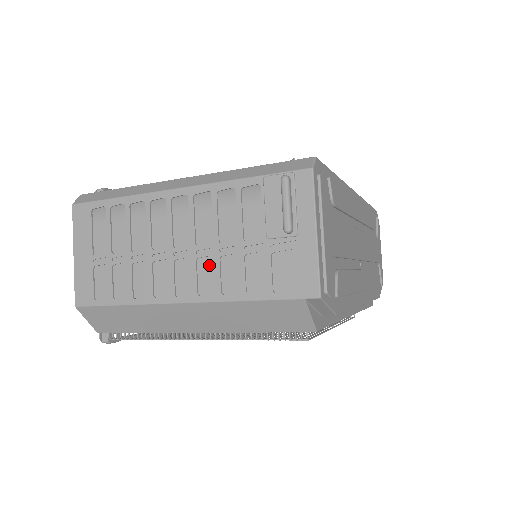
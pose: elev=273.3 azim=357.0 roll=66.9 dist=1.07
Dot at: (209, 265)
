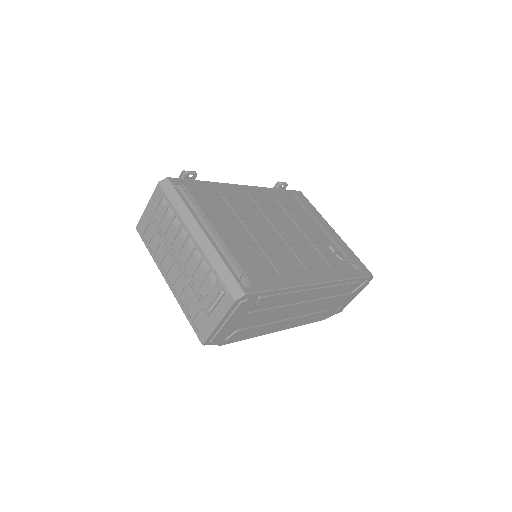
Dot at: (183, 281)
